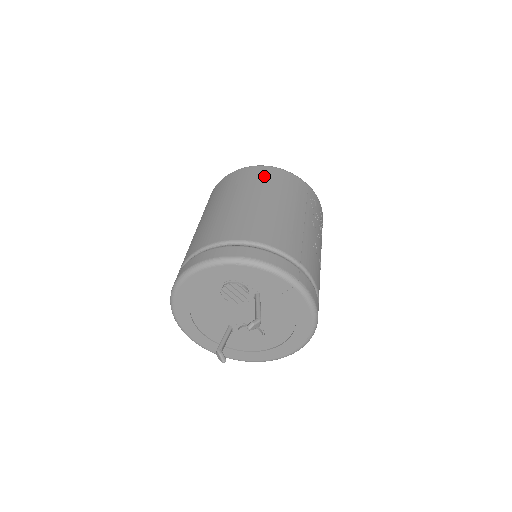
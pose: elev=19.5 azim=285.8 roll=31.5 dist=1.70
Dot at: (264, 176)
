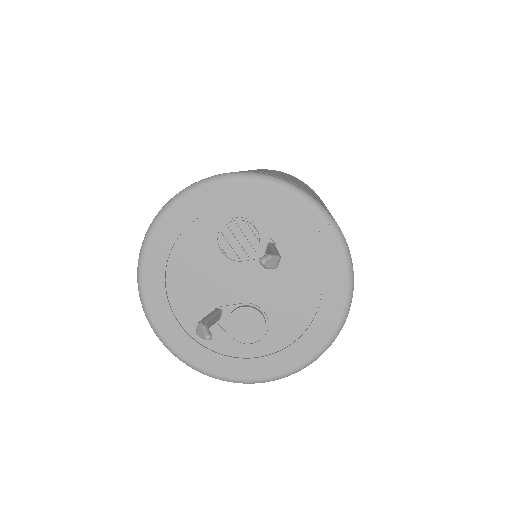
Dot at: occluded
